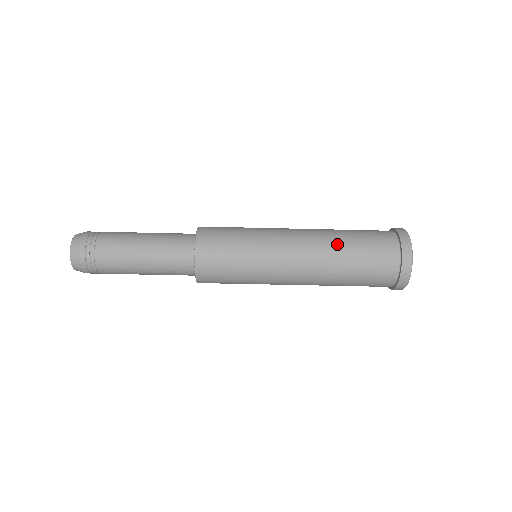
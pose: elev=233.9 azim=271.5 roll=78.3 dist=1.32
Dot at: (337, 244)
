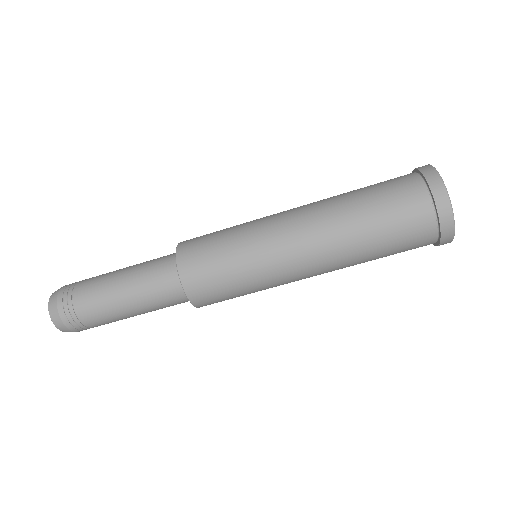
Dot at: (353, 239)
